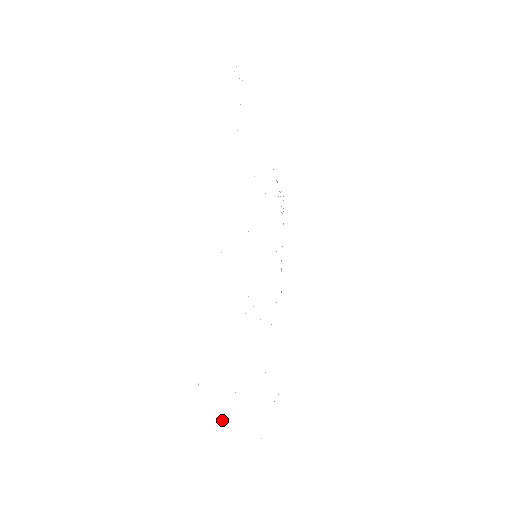
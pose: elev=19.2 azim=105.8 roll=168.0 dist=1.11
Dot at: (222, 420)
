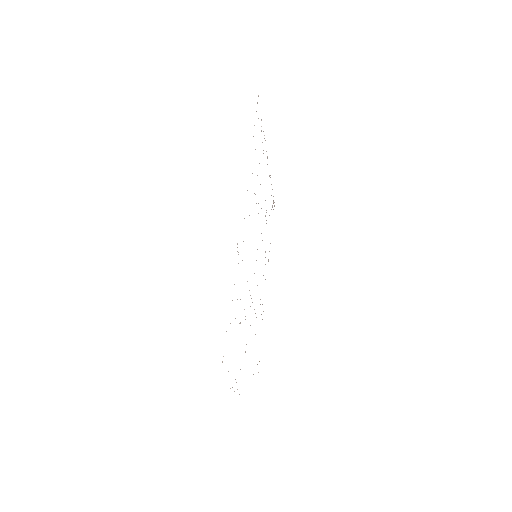
Dot at: (230, 388)
